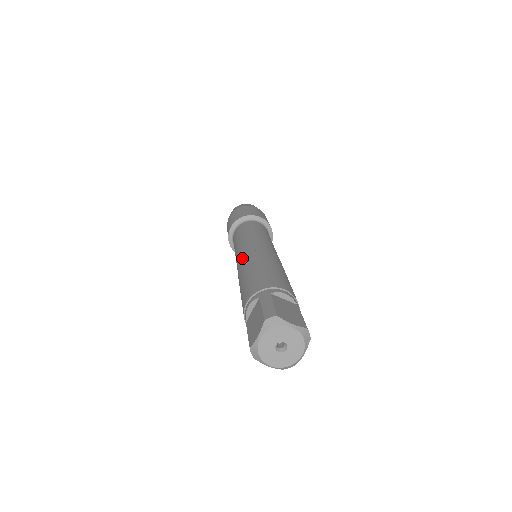
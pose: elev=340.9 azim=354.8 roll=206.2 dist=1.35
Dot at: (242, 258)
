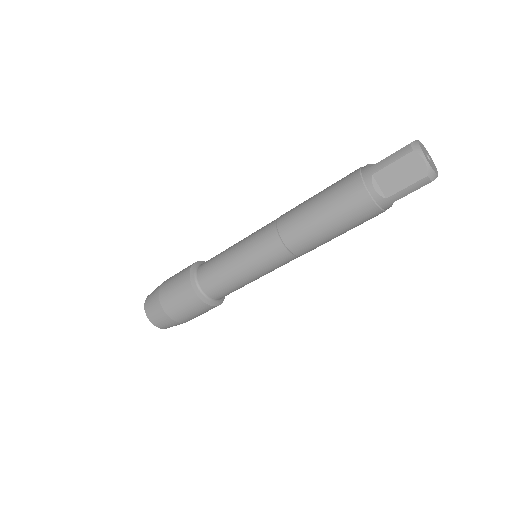
Dot at: occluded
